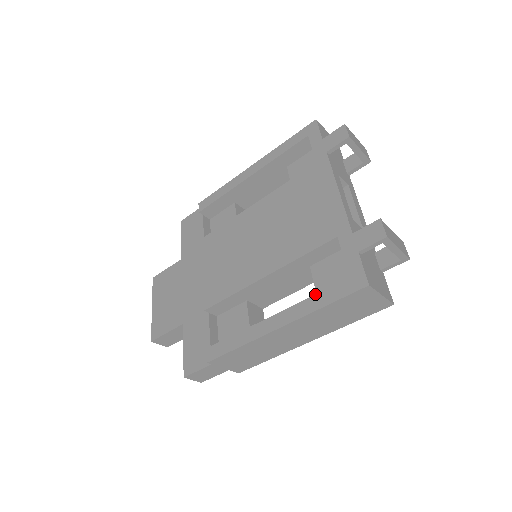
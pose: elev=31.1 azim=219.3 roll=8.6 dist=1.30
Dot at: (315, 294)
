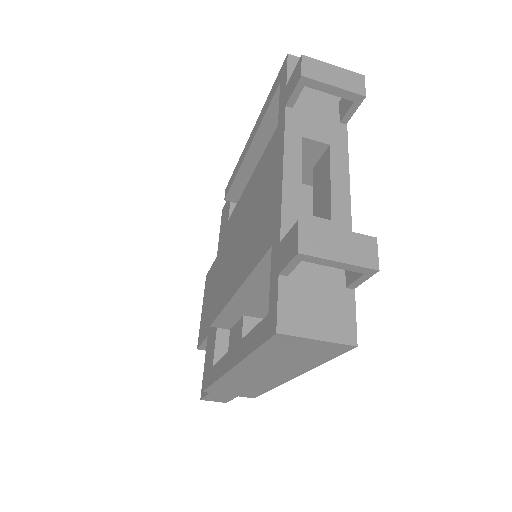
Dot at: occluded
